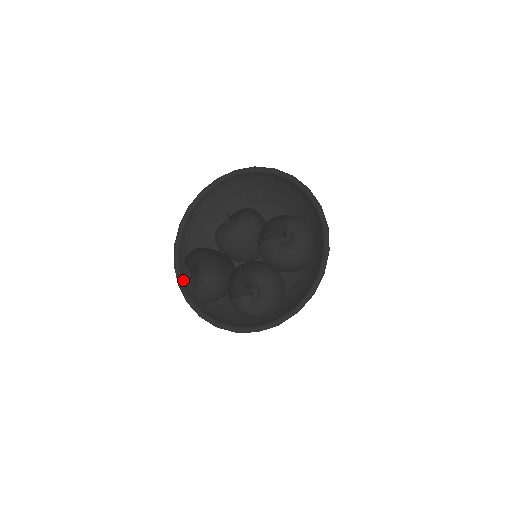
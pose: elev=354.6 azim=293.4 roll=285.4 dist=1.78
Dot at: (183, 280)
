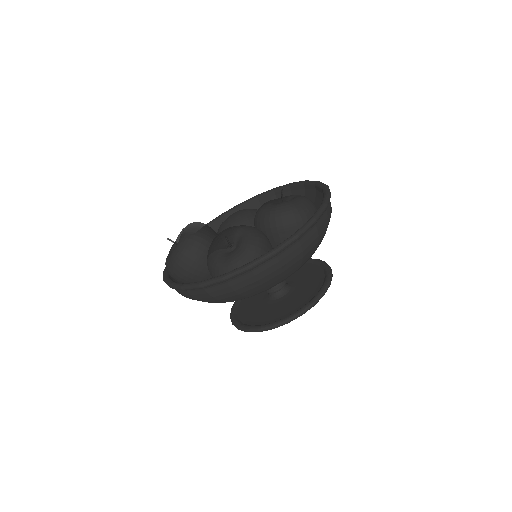
Dot at: (168, 254)
